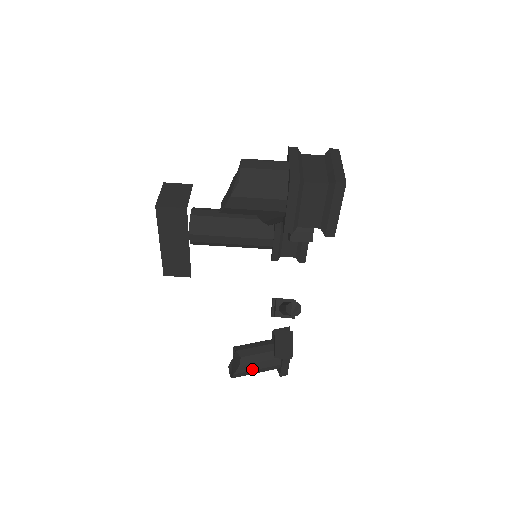
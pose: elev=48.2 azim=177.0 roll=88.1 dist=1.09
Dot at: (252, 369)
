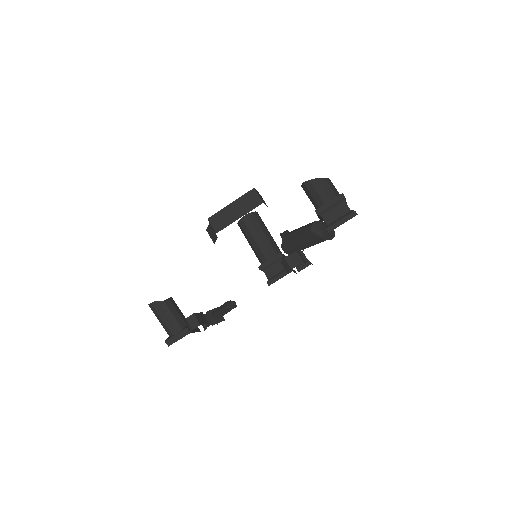
Dot at: (166, 312)
